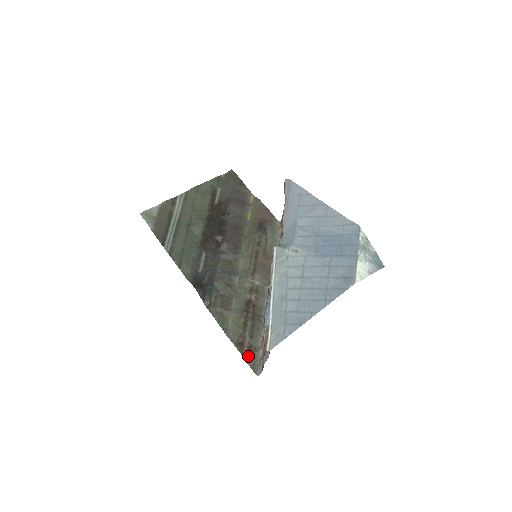
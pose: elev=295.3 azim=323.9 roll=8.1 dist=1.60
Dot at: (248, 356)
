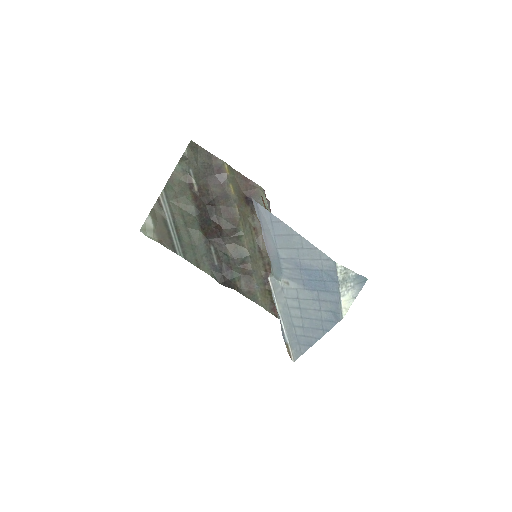
Dot at: occluded
